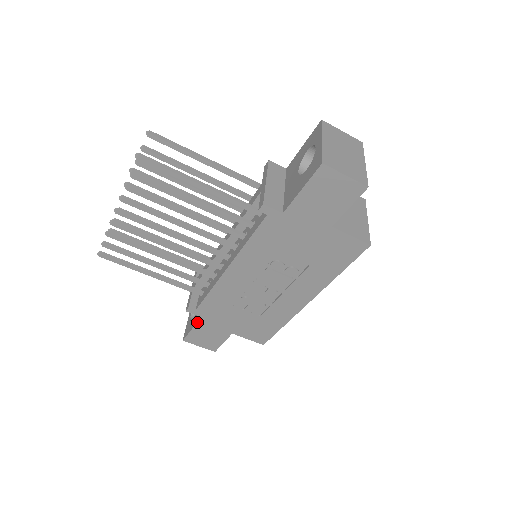
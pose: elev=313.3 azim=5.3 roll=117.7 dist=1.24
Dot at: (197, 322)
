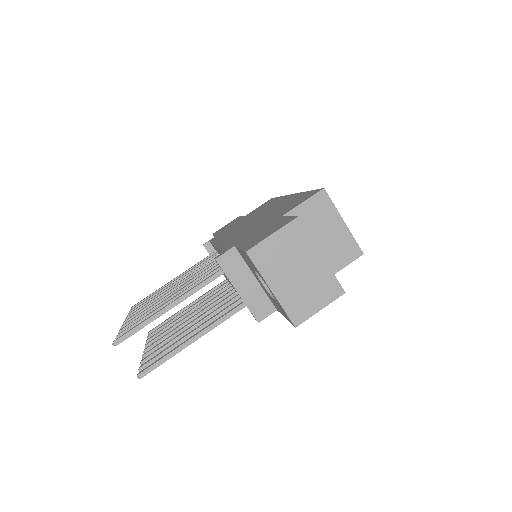
Dot at: occluded
